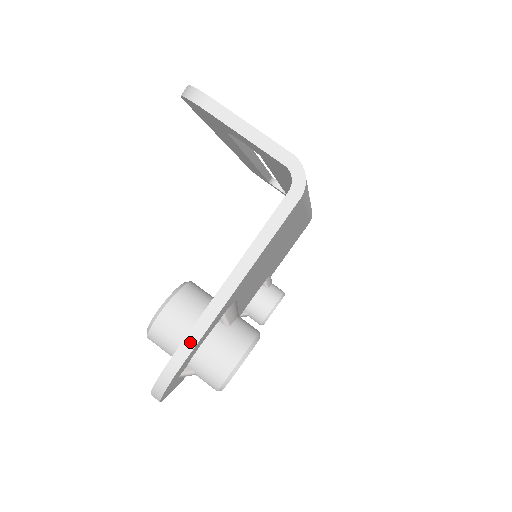
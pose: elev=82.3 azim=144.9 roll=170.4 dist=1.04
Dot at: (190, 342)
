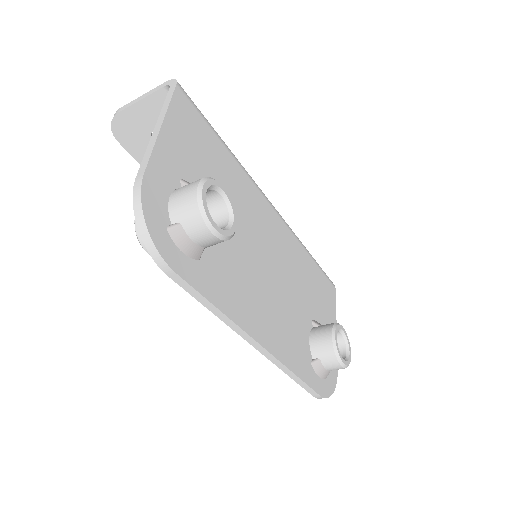
Dot at: (143, 166)
